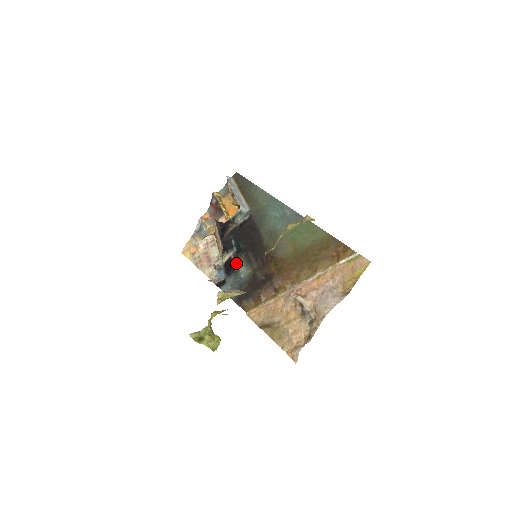
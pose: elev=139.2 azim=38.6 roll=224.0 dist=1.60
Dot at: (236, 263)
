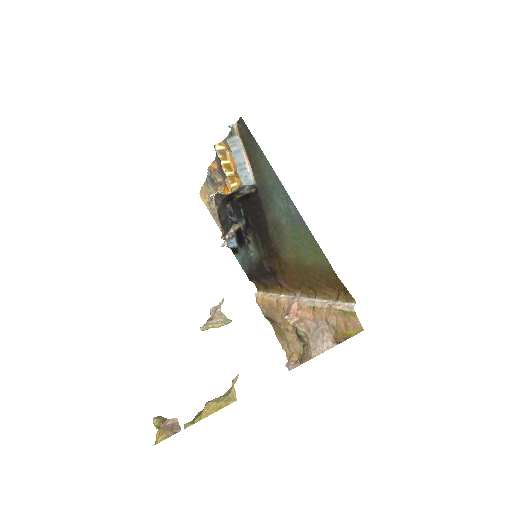
Dot at: (246, 238)
